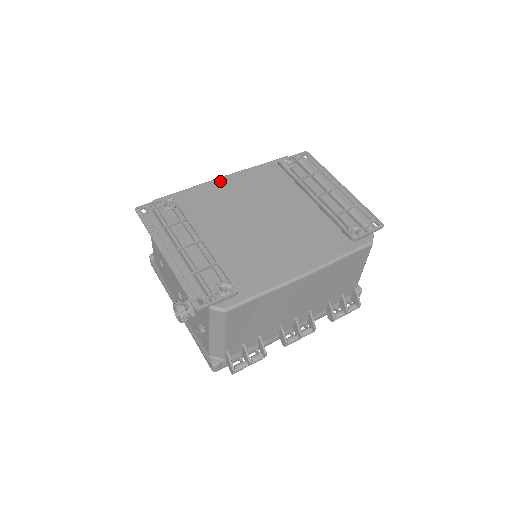
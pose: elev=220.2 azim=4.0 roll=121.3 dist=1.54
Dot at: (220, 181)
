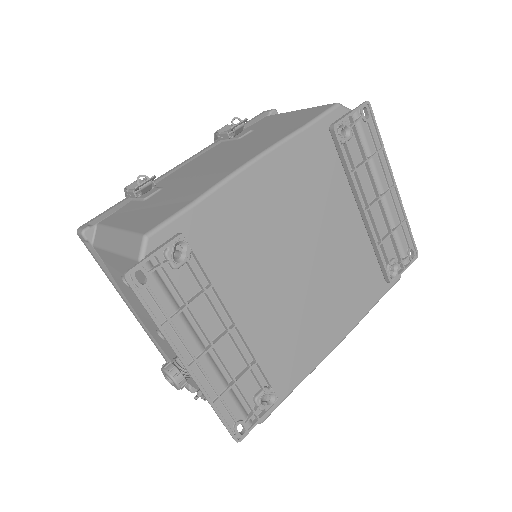
Dot at: (250, 176)
